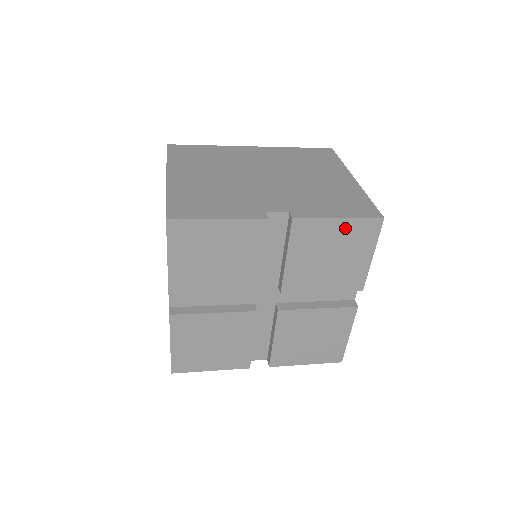
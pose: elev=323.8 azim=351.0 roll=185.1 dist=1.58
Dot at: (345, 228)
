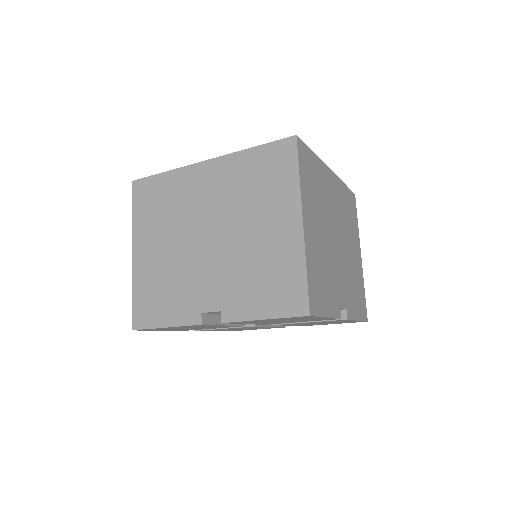
Dot at: (277, 319)
